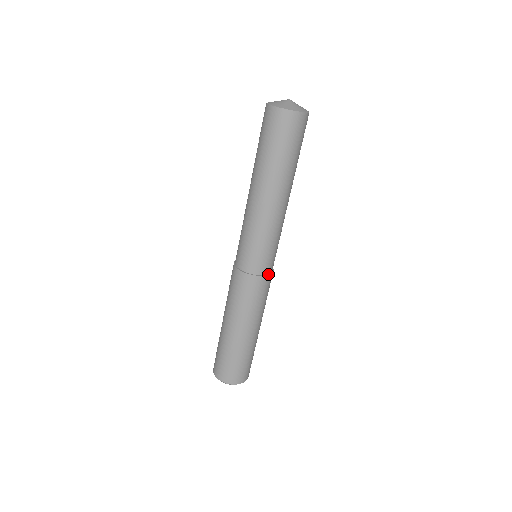
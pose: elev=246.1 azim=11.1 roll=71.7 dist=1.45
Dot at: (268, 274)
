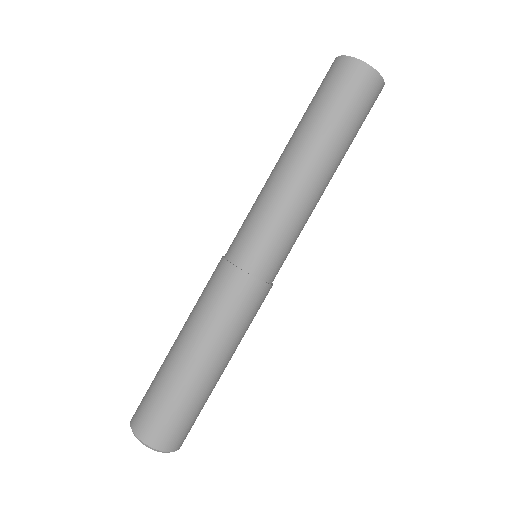
Dot at: (264, 281)
